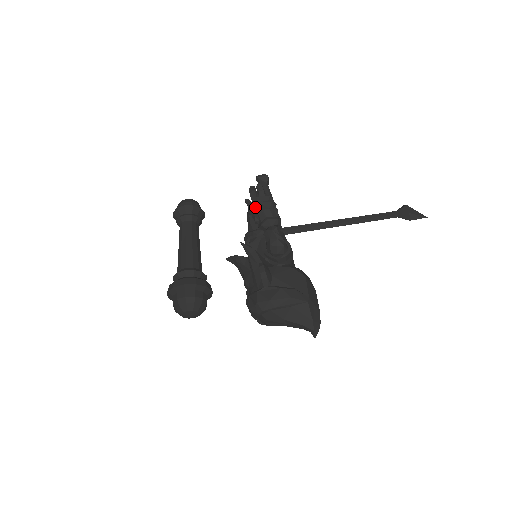
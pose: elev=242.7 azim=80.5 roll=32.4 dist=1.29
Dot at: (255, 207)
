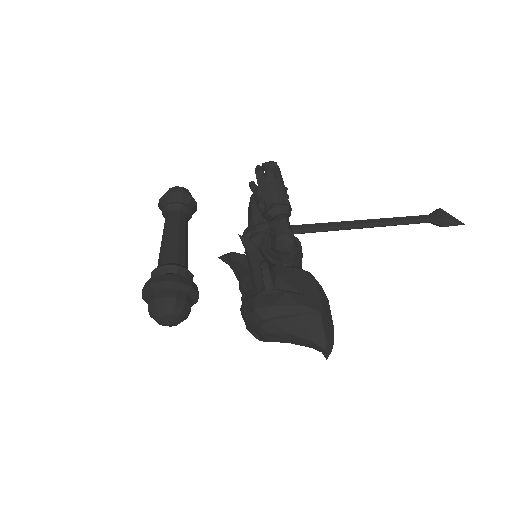
Dot at: (261, 190)
